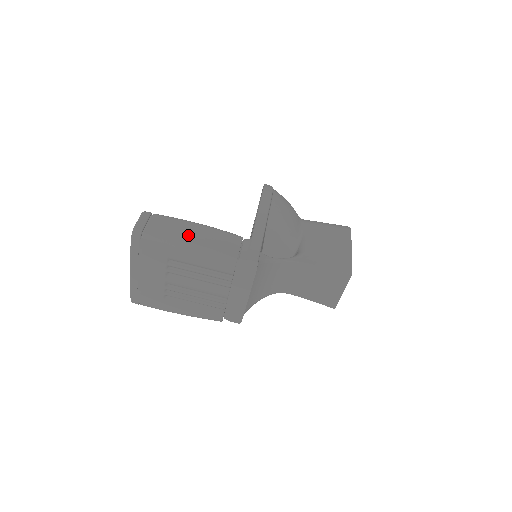
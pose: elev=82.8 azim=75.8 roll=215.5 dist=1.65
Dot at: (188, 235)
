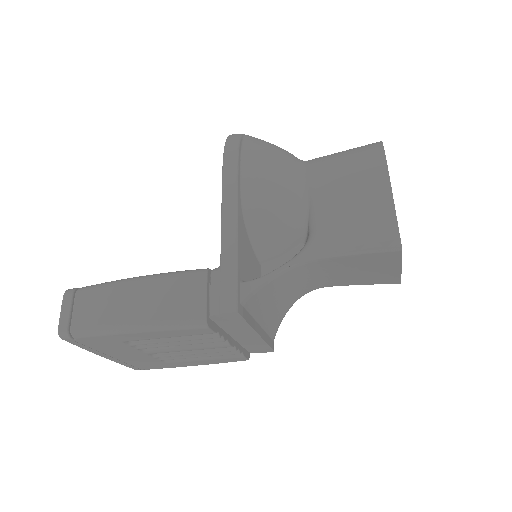
Dot at: (127, 309)
